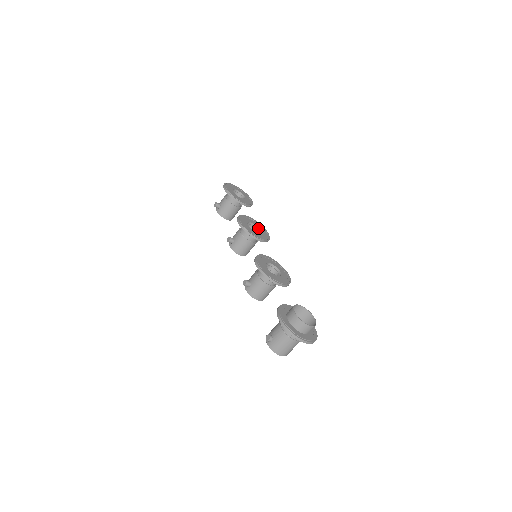
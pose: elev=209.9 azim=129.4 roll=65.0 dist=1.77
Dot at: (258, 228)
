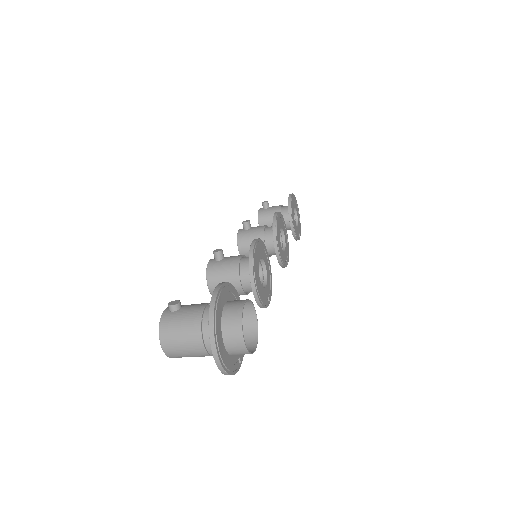
Dot at: (284, 247)
